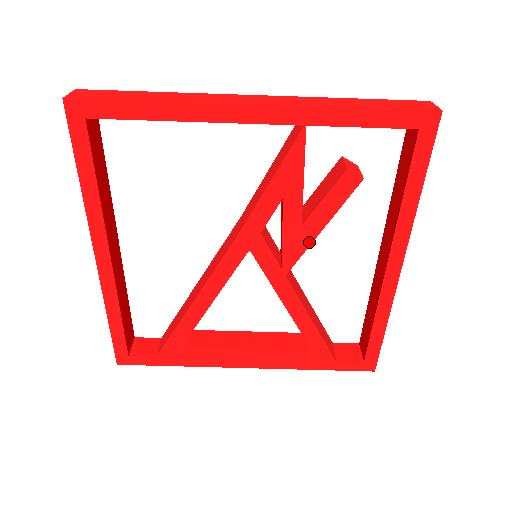
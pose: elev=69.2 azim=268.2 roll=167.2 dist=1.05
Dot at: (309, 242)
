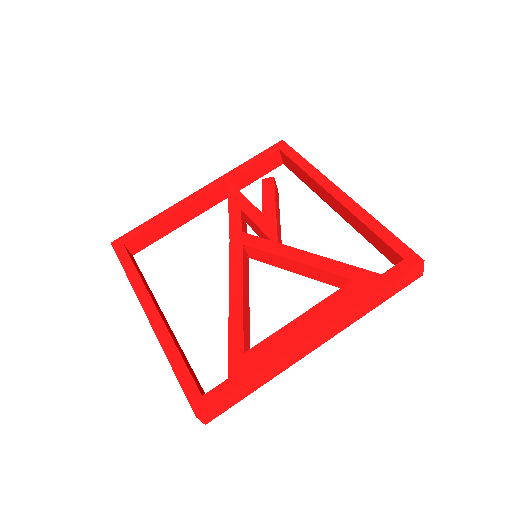
Dot at: (274, 217)
